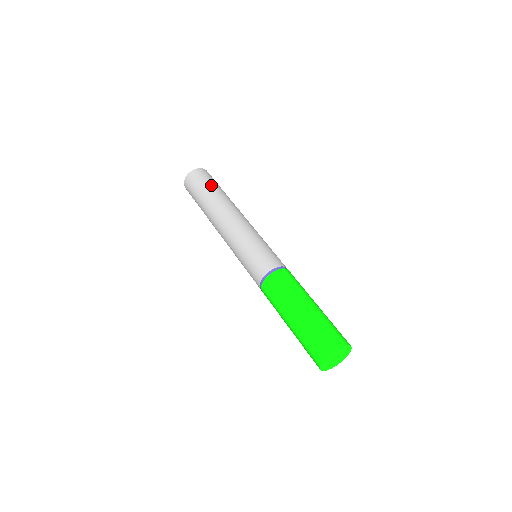
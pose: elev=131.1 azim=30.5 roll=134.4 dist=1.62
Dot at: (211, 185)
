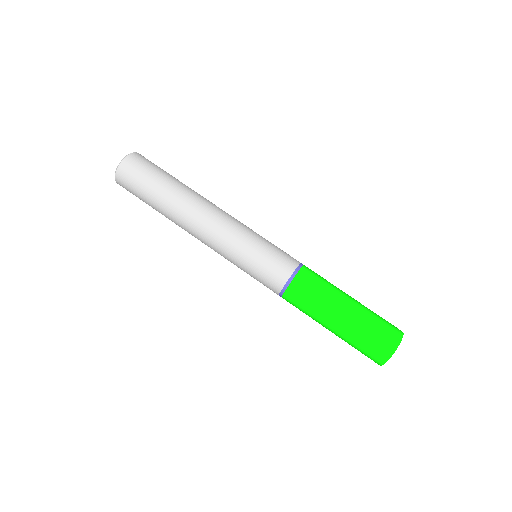
Dot at: (150, 188)
